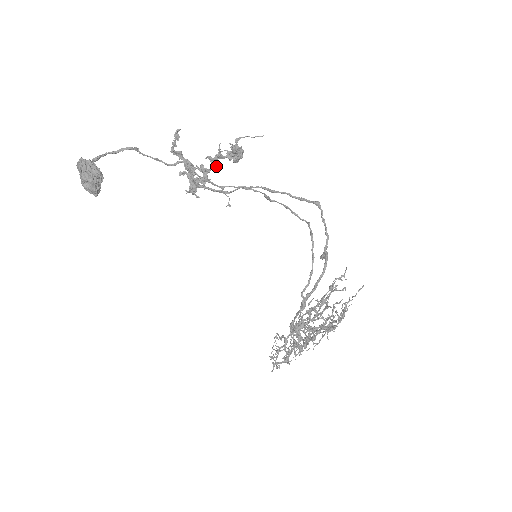
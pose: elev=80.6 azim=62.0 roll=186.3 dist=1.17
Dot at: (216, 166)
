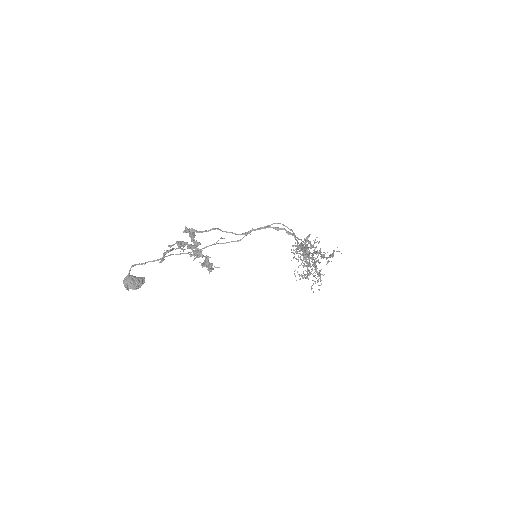
Dot at: occluded
